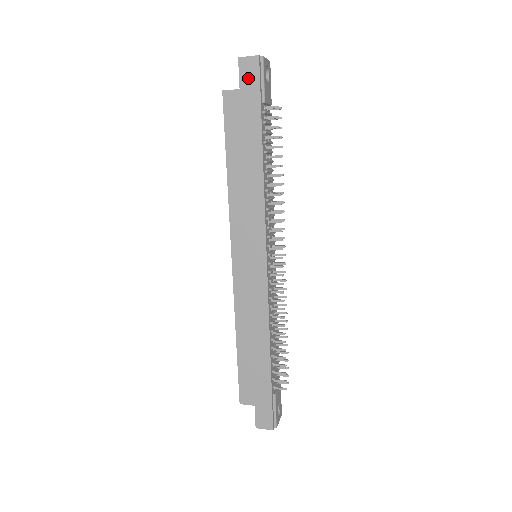
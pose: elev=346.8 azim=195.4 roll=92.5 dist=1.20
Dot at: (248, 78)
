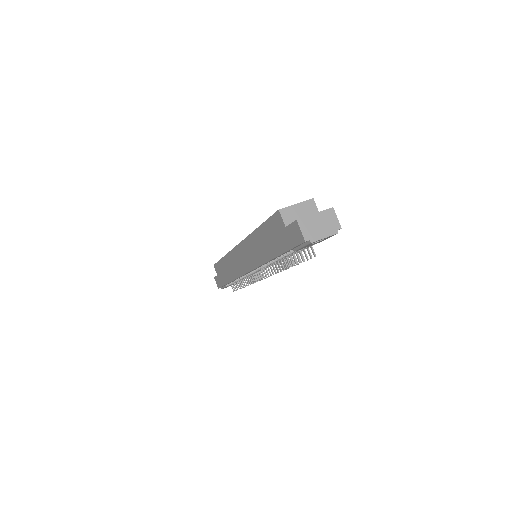
Dot at: (292, 234)
